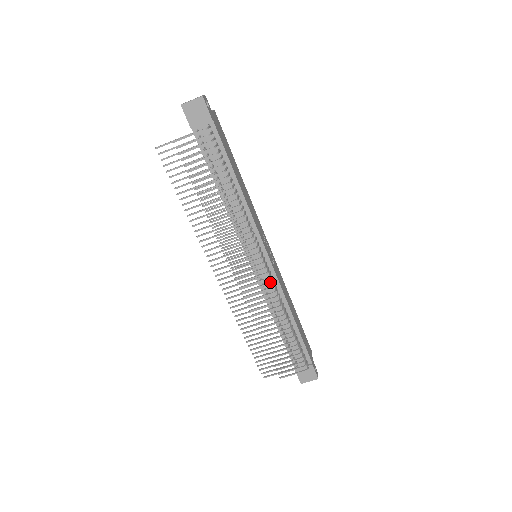
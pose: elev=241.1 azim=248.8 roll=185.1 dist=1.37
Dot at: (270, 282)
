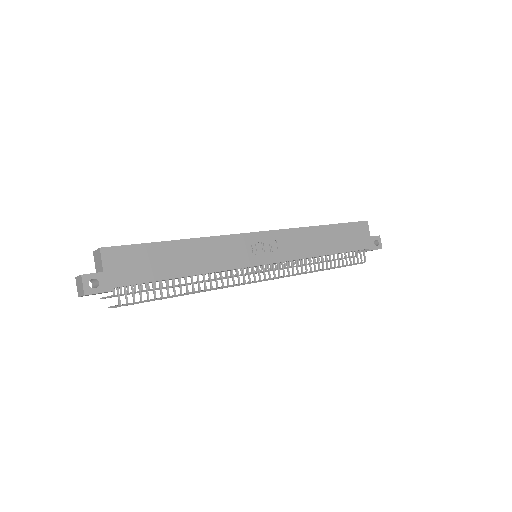
Dot at: (283, 277)
